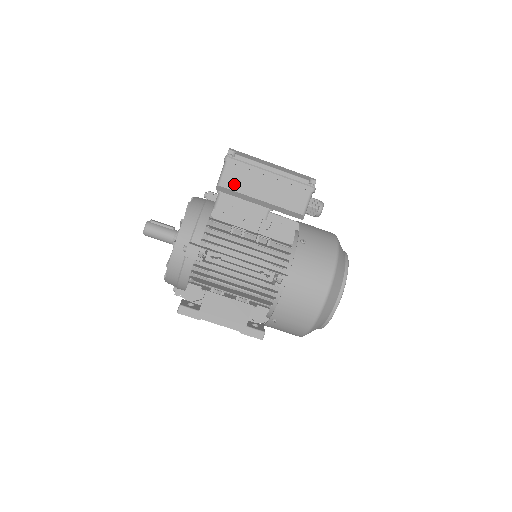
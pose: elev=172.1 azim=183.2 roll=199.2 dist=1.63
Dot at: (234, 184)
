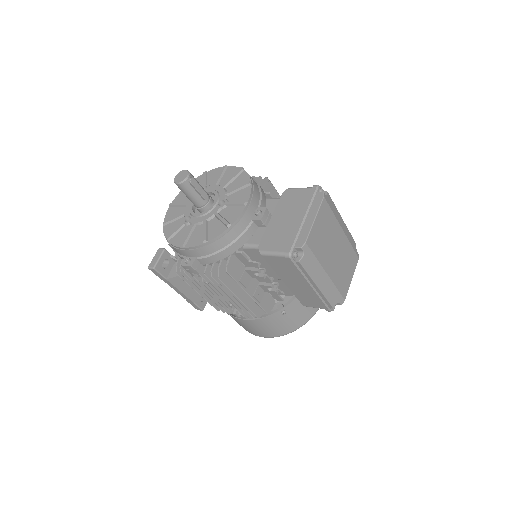
Dot at: (275, 264)
